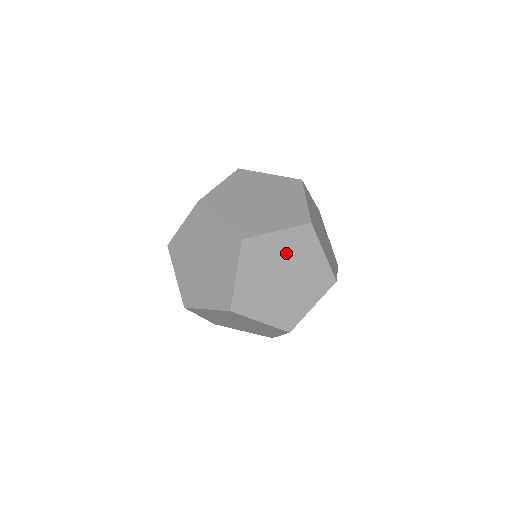
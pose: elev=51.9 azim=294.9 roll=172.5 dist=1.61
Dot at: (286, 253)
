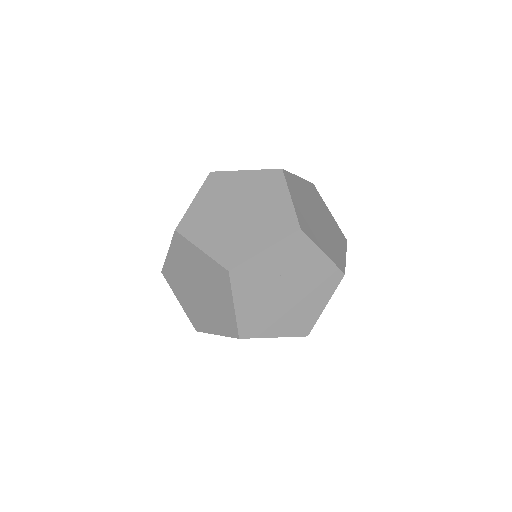
Dot at: (309, 275)
